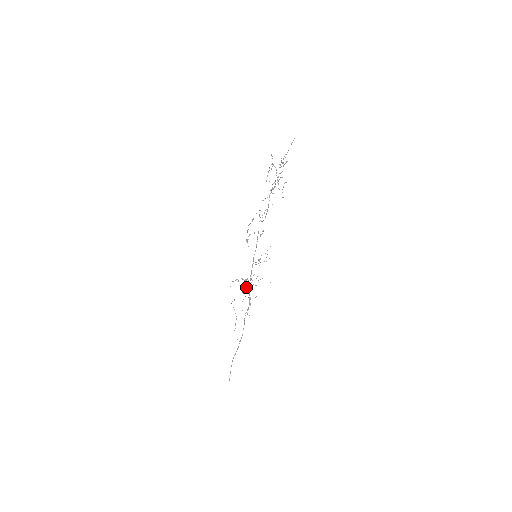
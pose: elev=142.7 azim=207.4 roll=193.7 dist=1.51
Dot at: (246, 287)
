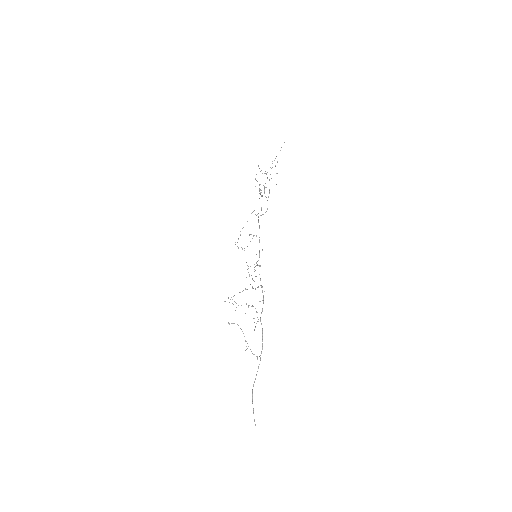
Dot at: (235, 310)
